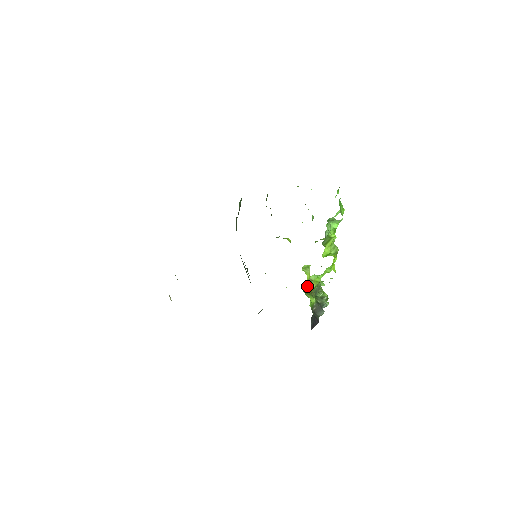
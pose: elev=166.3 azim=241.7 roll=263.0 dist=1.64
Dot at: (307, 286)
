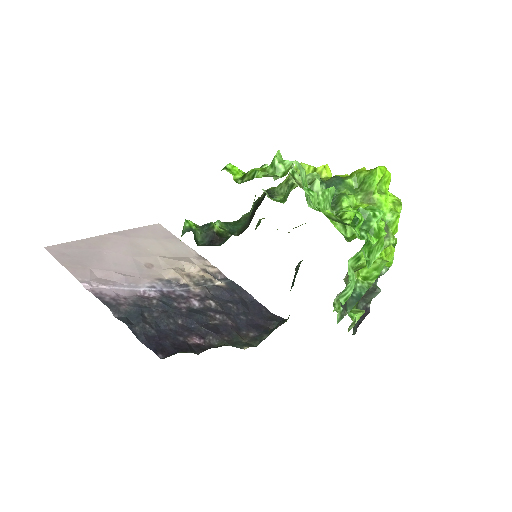
Dot at: occluded
